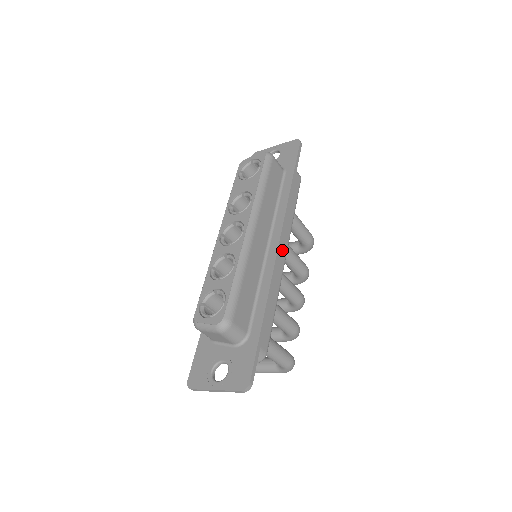
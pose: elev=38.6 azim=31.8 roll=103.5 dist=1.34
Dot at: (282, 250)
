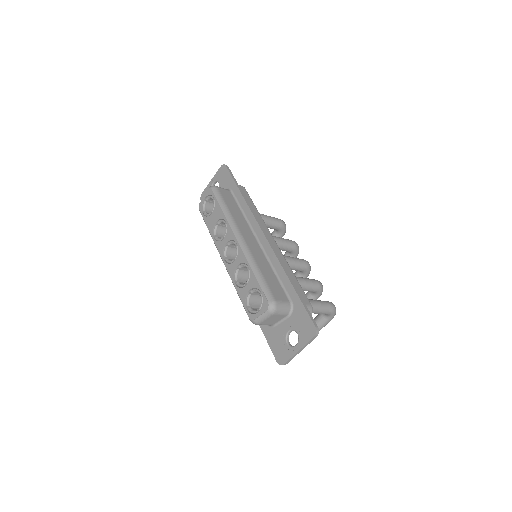
Dot at: (269, 238)
